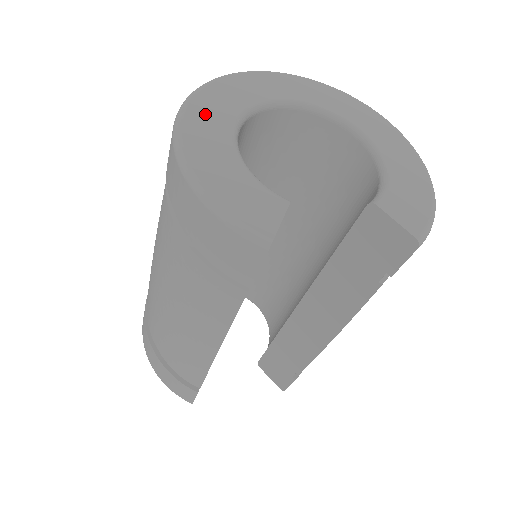
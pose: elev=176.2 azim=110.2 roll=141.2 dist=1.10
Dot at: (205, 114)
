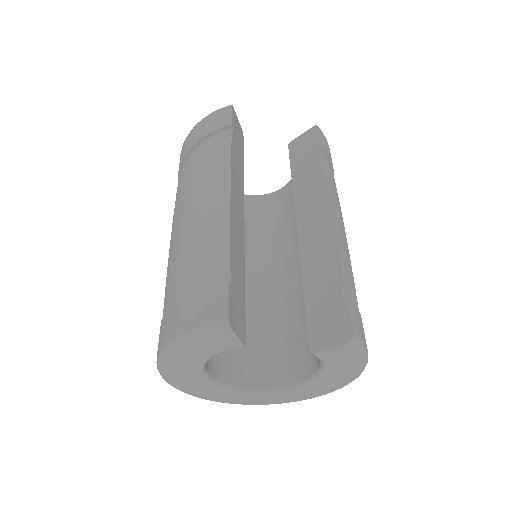
Dot at: occluded
